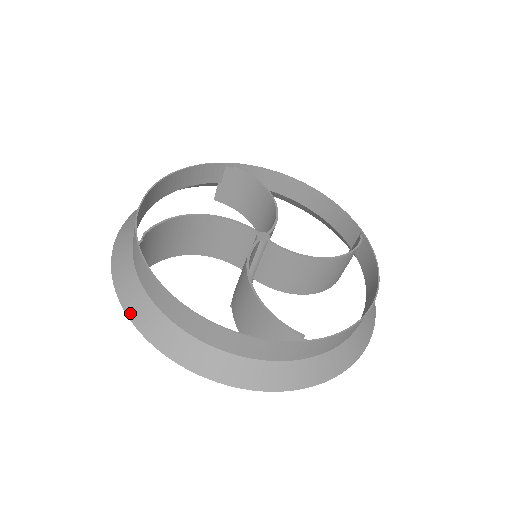
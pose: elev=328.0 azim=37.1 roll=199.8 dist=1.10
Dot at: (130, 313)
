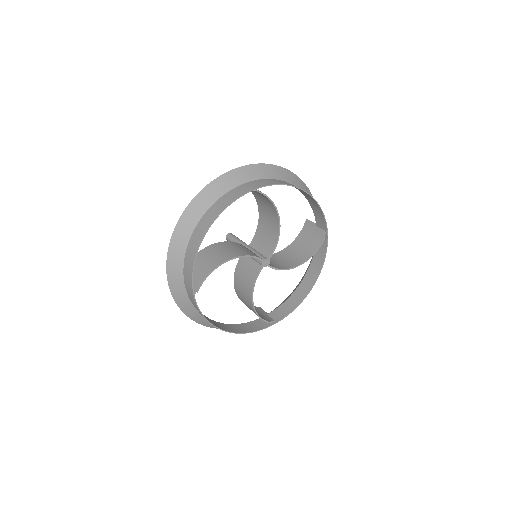
Dot at: (183, 310)
